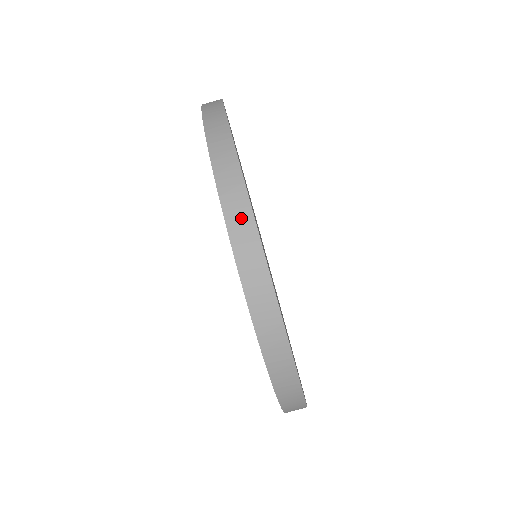
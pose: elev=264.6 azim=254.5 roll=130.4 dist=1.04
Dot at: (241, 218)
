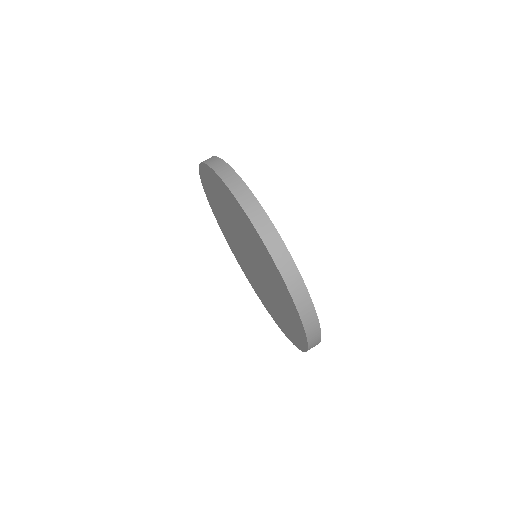
Dot at: (250, 203)
